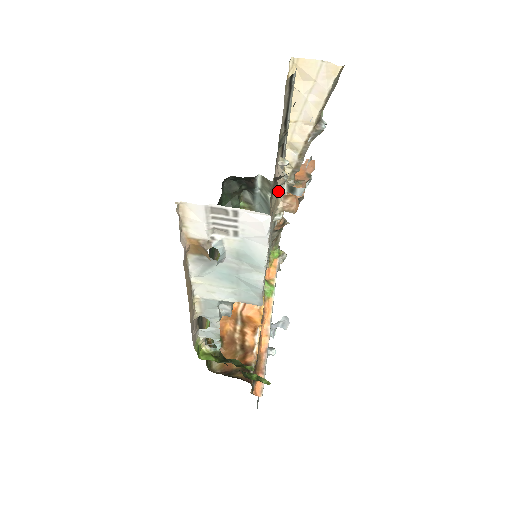
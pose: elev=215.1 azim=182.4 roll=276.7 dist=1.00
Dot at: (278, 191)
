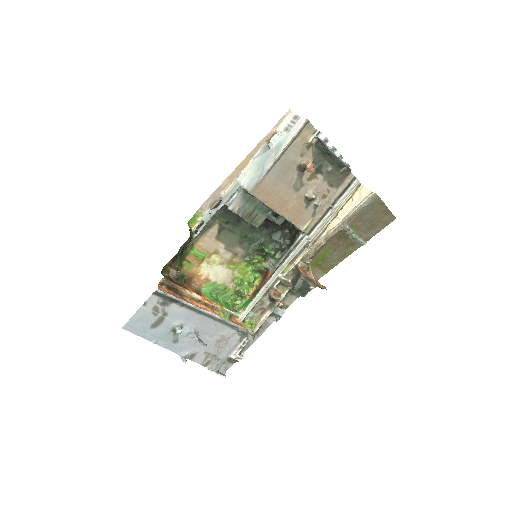
Dot at: (314, 132)
